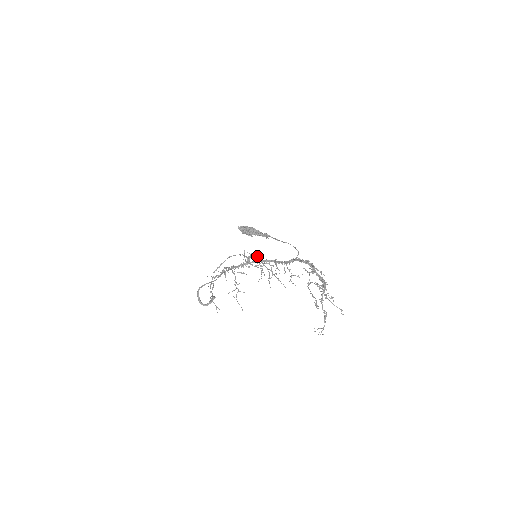
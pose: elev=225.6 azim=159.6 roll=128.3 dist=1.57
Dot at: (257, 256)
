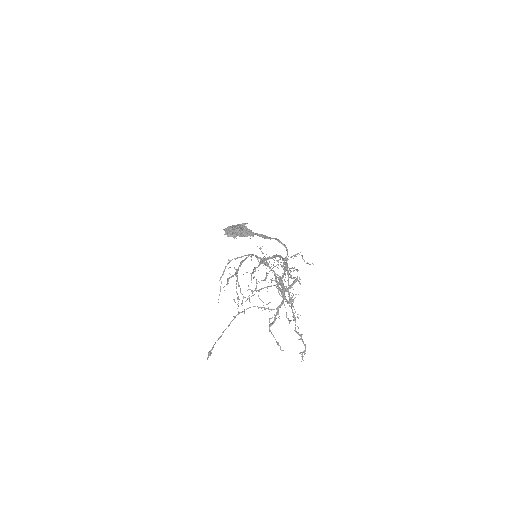
Dot at: (240, 262)
